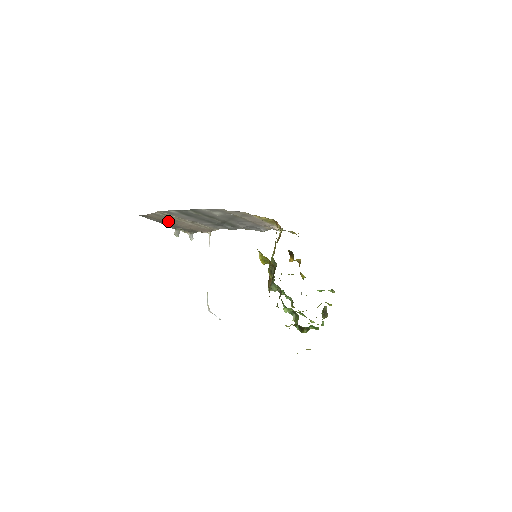
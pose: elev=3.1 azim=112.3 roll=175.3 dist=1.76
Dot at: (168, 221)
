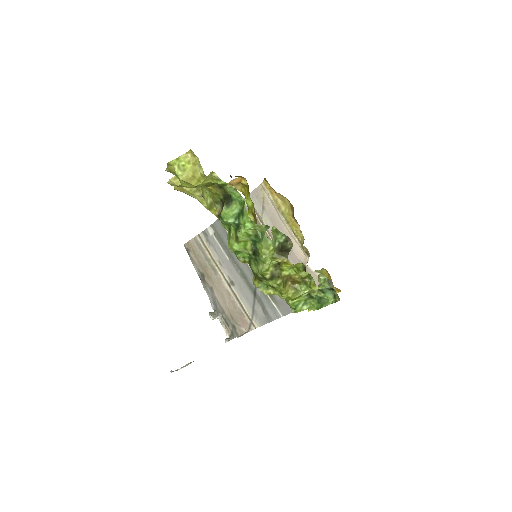
Dot at: (207, 270)
